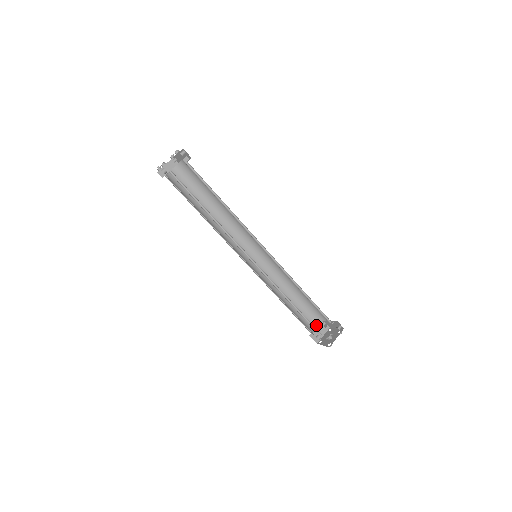
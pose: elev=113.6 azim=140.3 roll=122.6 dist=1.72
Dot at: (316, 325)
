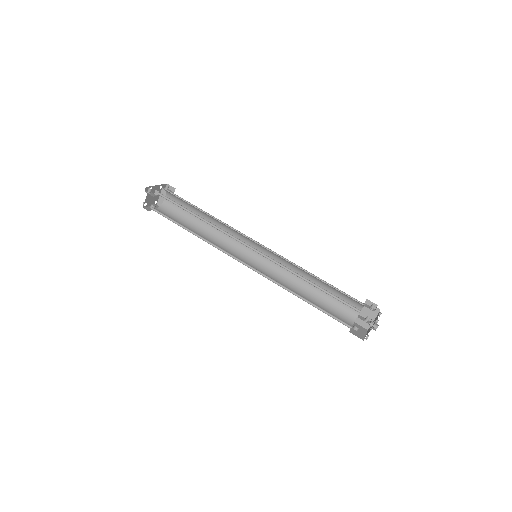
Dot at: occluded
